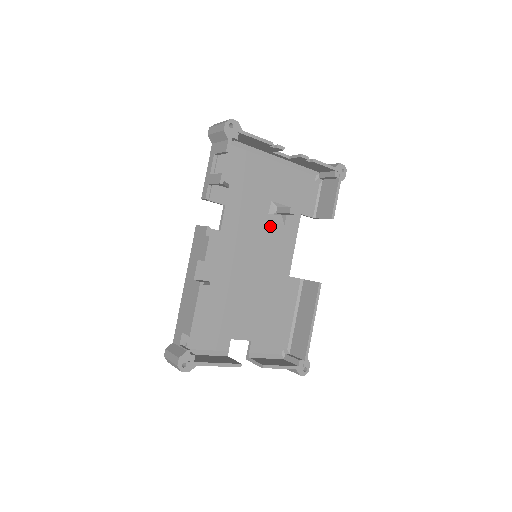
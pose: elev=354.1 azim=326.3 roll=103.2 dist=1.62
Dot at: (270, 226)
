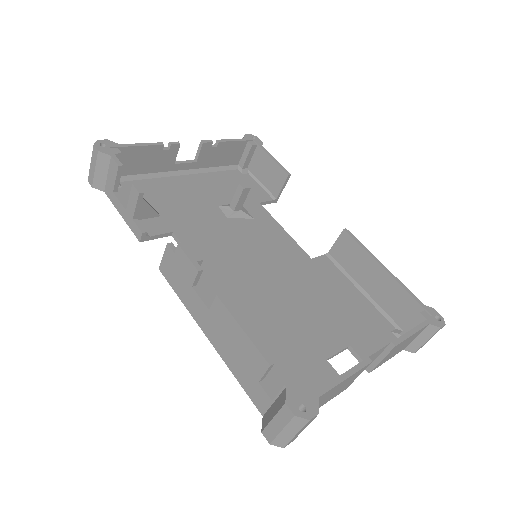
Dot at: (241, 227)
